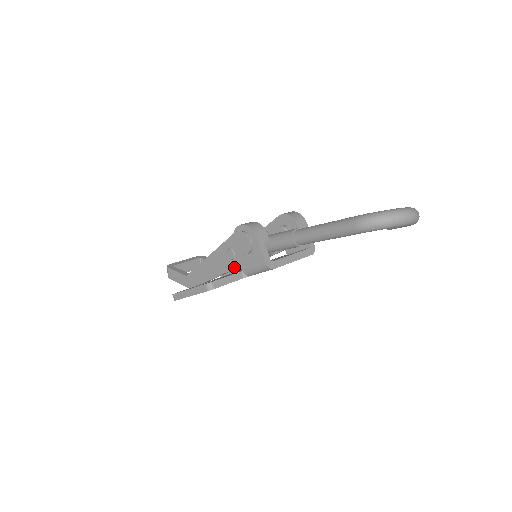
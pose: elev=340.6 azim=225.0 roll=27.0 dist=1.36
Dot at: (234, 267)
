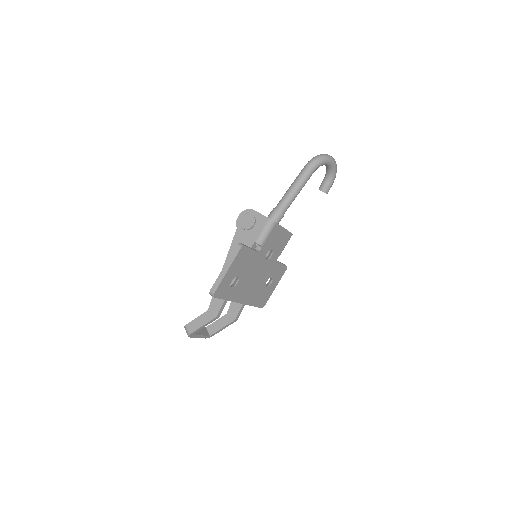
Dot at: occluded
